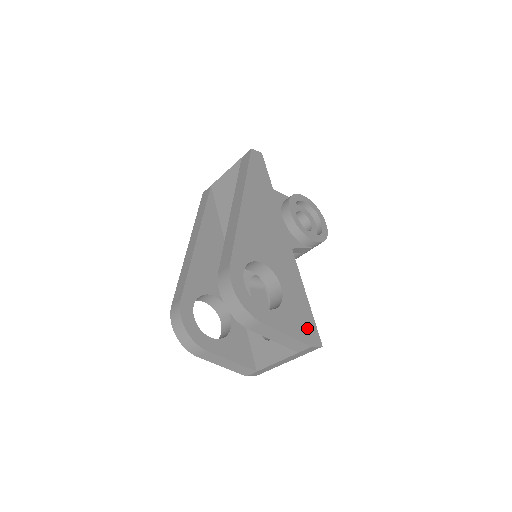
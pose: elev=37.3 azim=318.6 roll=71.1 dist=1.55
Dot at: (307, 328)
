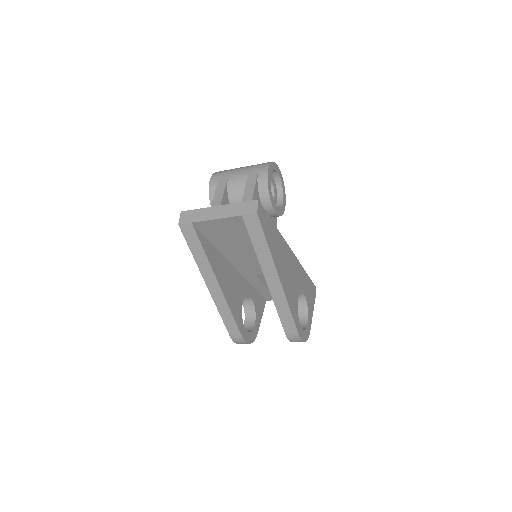
Dot at: (312, 292)
